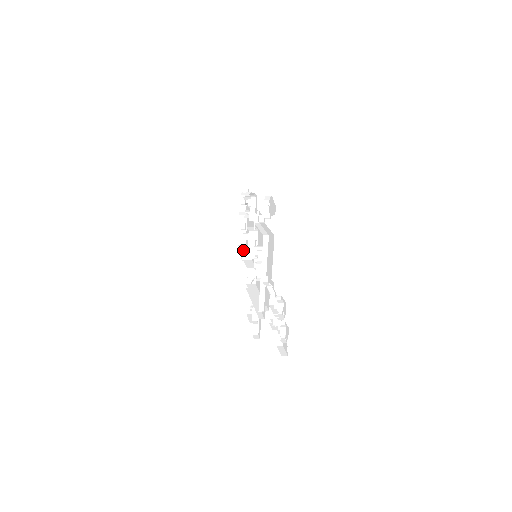
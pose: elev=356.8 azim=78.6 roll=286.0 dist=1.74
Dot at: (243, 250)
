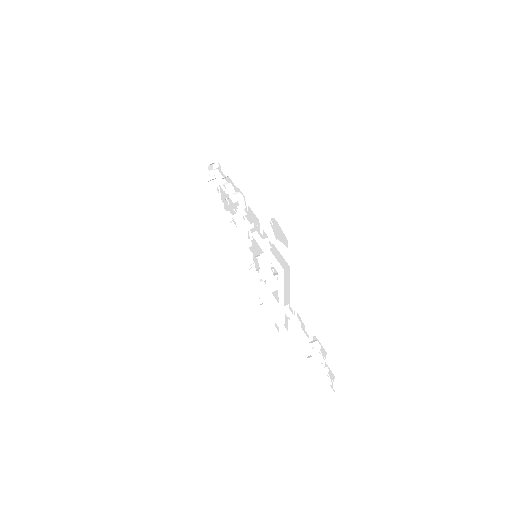
Dot at: (225, 223)
